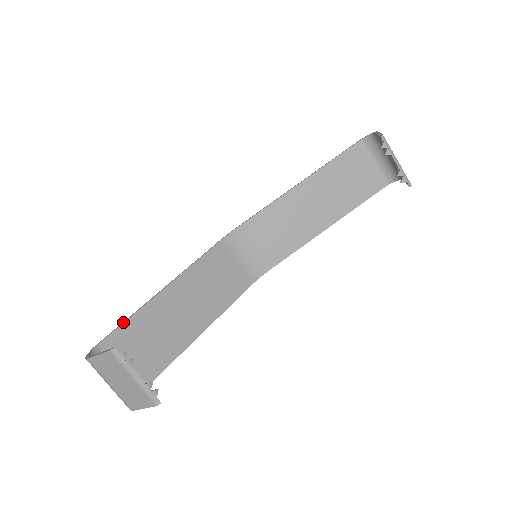
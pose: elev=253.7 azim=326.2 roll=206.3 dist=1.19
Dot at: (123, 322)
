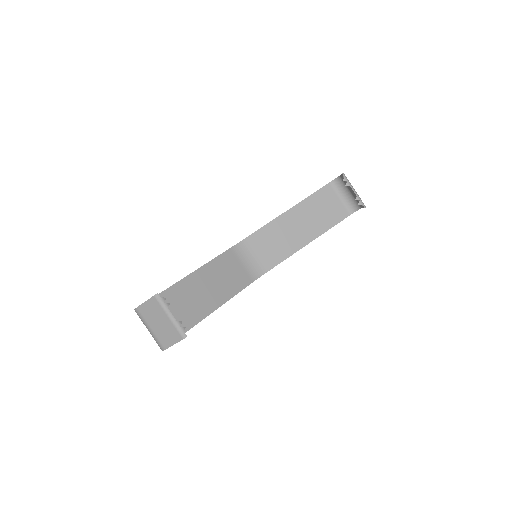
Dot at: (160, 293)
